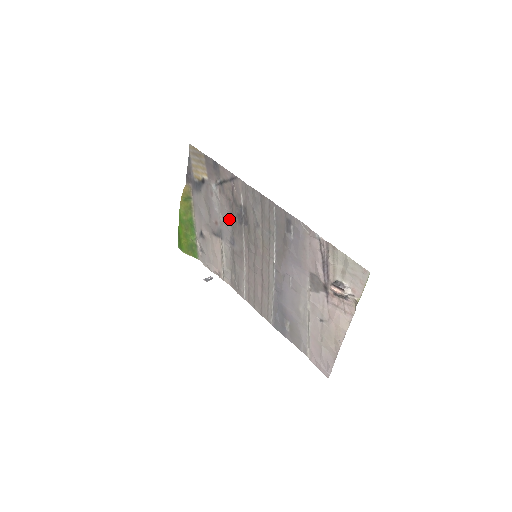
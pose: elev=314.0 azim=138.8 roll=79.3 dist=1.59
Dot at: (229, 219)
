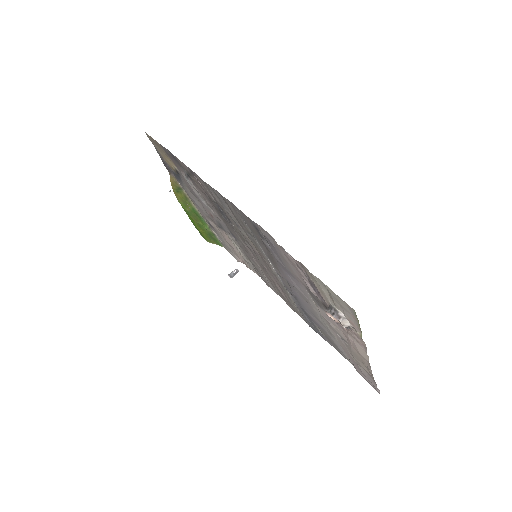
Dot at: (217, 213)
